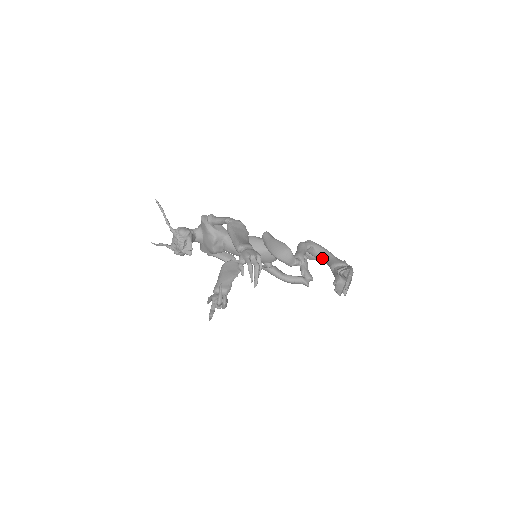
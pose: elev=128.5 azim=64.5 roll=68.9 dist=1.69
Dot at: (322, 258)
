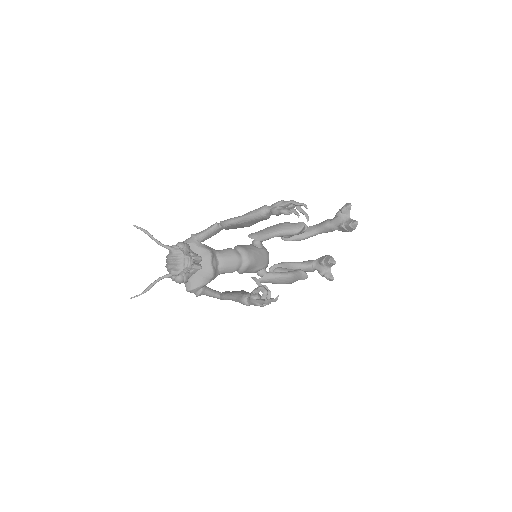
Dot at: (309, 232)
